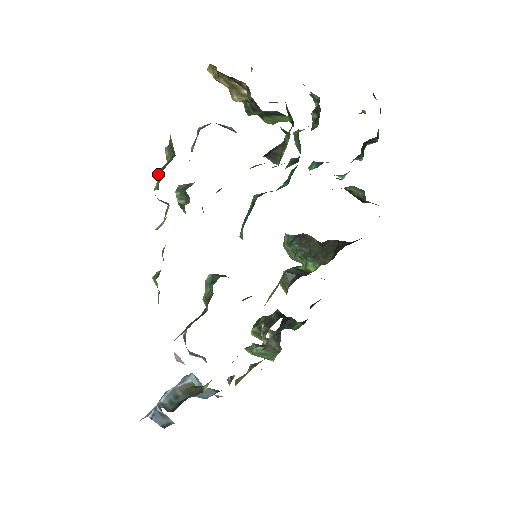
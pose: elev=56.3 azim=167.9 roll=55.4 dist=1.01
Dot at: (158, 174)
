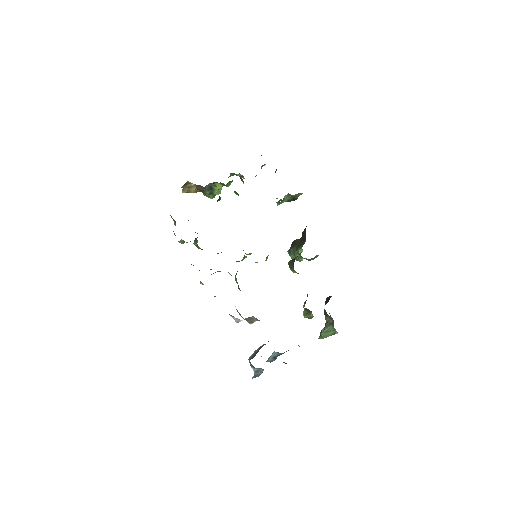
Dot at: occluded
